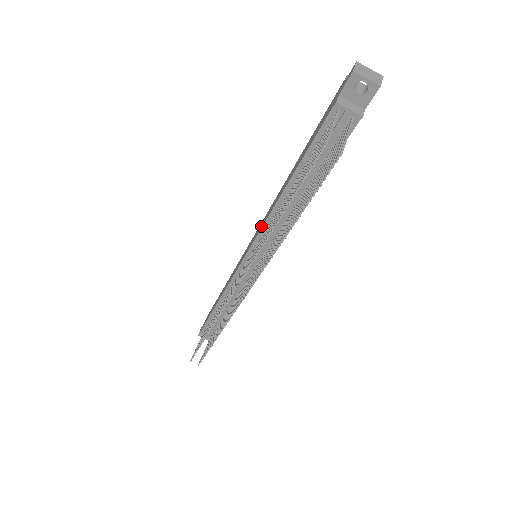
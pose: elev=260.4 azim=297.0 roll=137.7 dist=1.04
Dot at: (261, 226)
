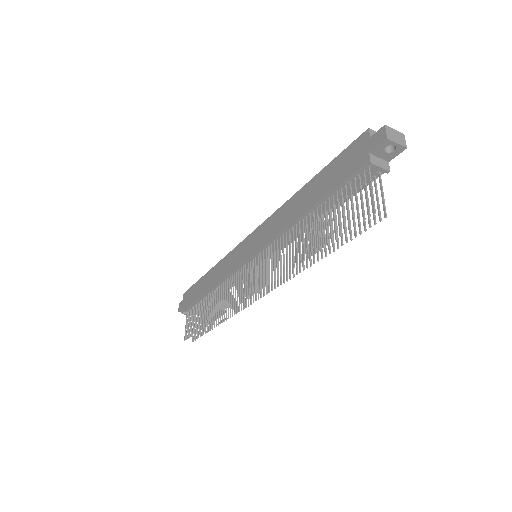
Dot at: (267, 236)
